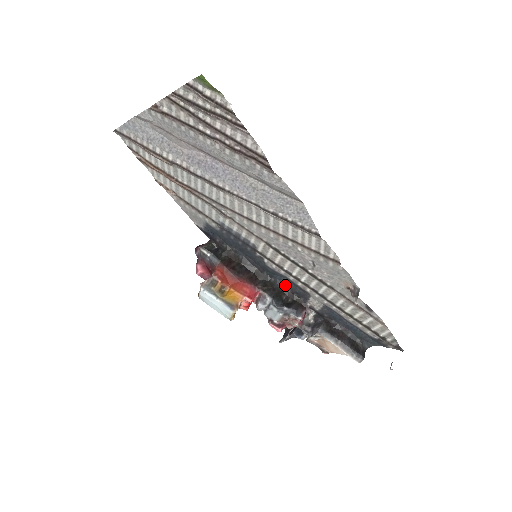
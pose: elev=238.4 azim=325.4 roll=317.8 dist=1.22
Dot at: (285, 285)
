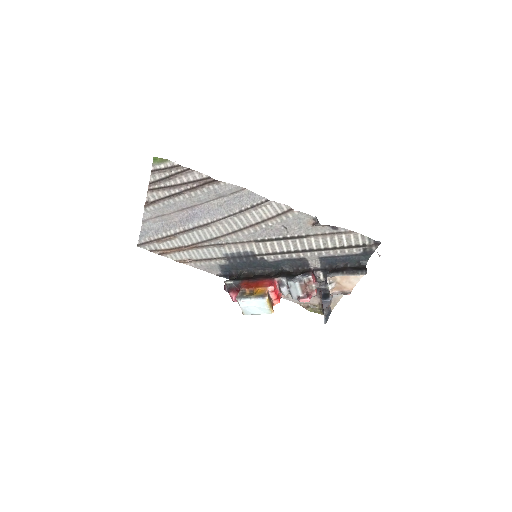
Dot at: (289, 267)
